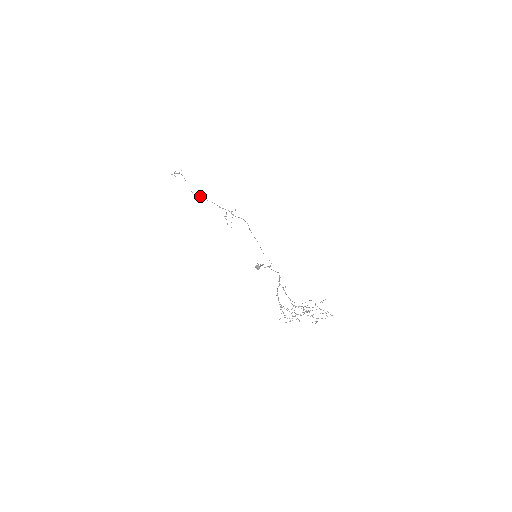
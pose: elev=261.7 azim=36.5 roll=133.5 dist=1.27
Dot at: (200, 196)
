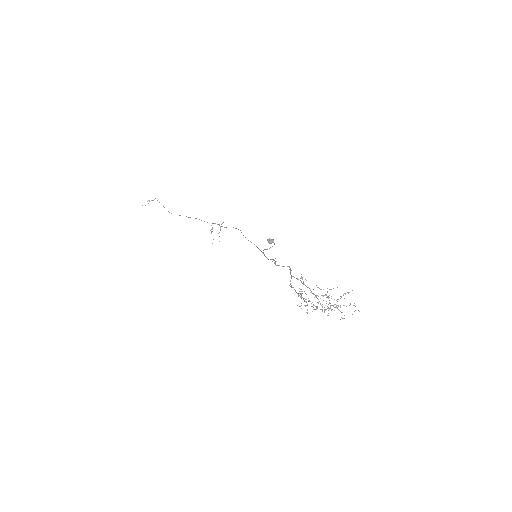
Dot at: (180, 215)
